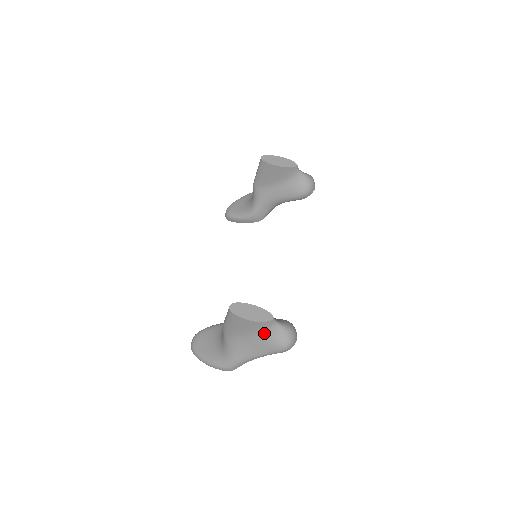
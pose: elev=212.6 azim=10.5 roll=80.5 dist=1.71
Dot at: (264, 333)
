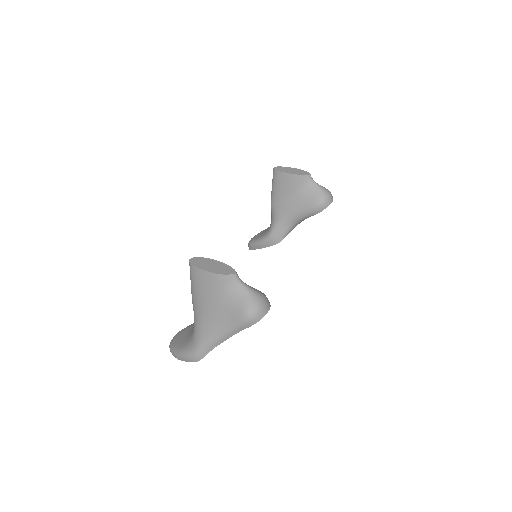
Dot at: (227, 295)
